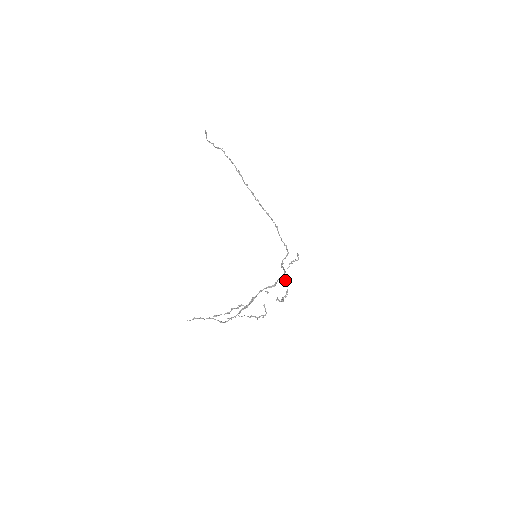
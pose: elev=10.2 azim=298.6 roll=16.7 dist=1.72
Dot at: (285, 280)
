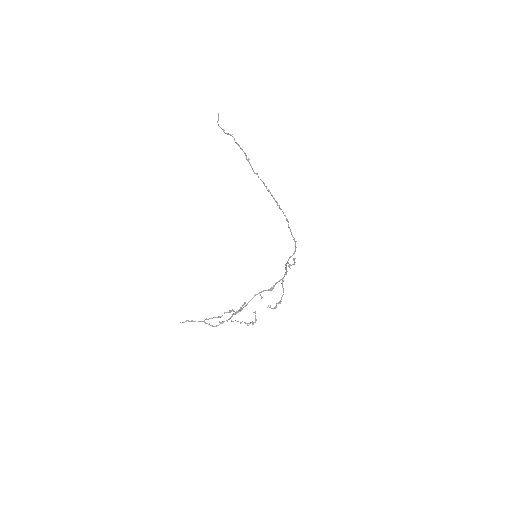
Dot at: (282, 284)
